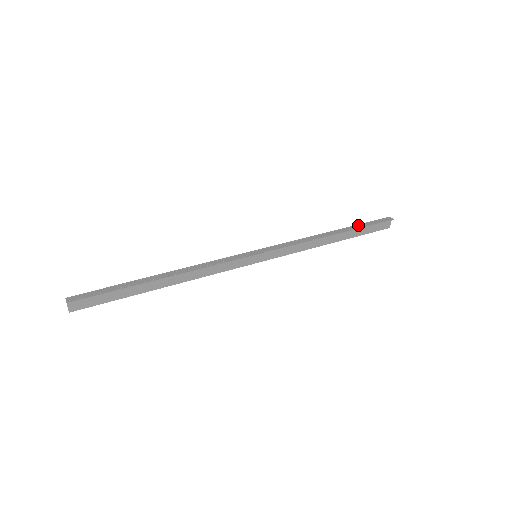
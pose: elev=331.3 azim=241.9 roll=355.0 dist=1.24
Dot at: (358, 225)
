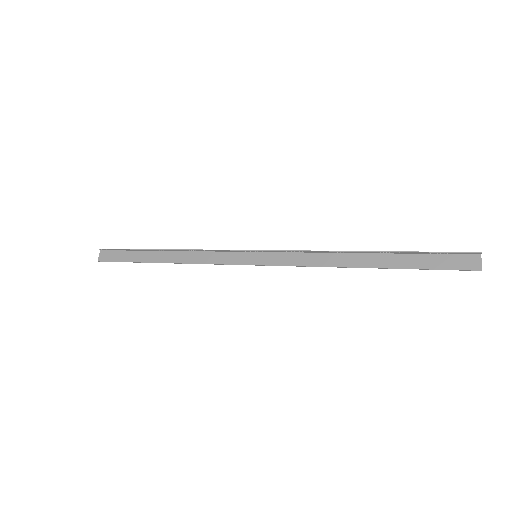
Dot at: (412, 253)
